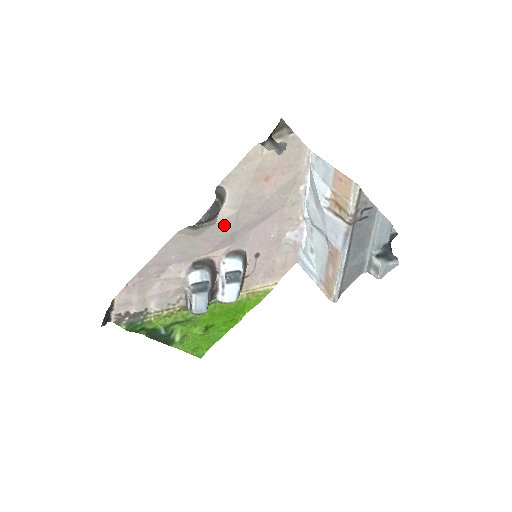
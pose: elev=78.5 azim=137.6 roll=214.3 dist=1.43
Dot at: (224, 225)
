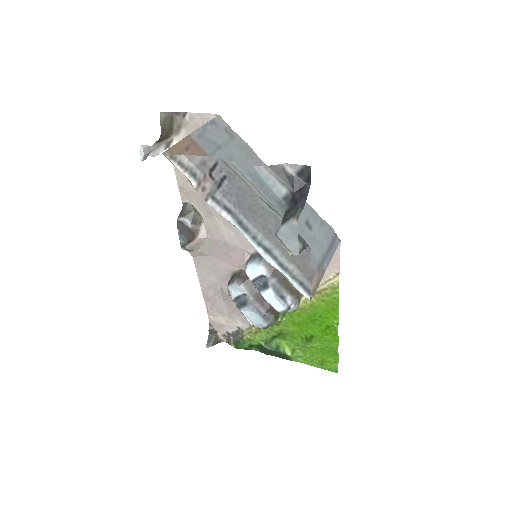
Dot at: (215, 235)
